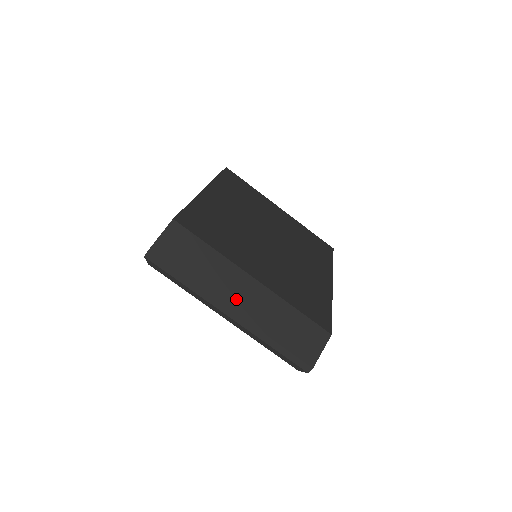
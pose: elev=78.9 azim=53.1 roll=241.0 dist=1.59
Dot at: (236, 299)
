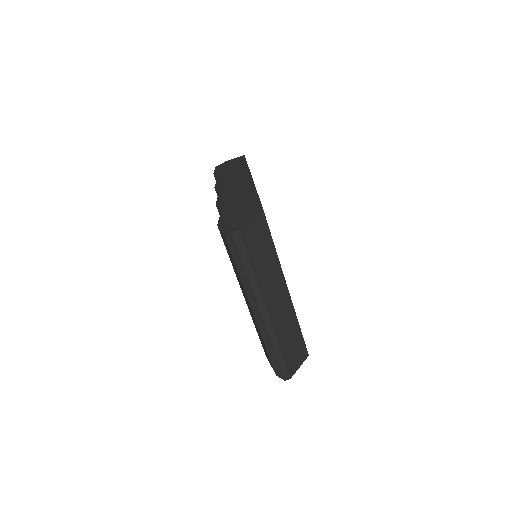
Dot at: (273, 302)
